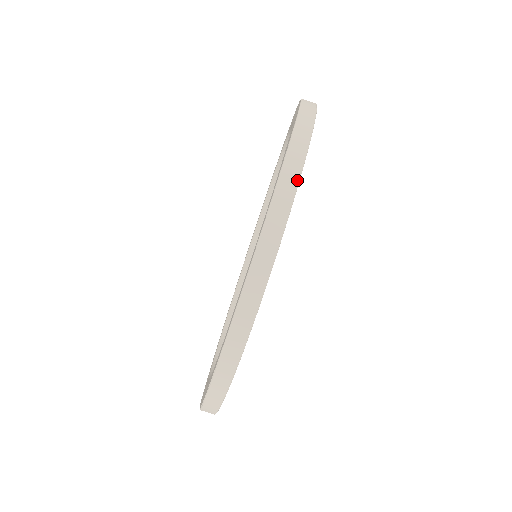
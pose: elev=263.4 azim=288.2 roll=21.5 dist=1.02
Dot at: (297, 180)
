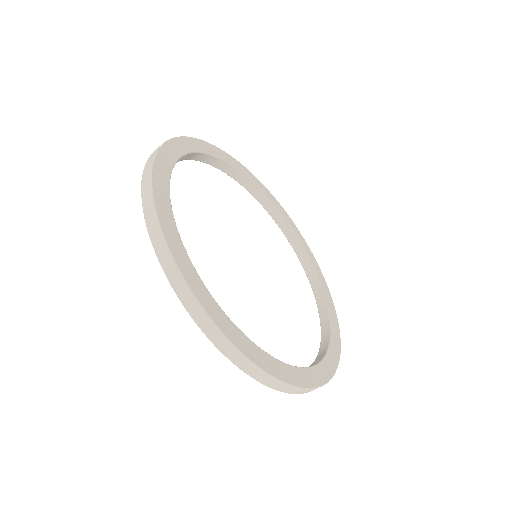
Dot at: (203, 312)
